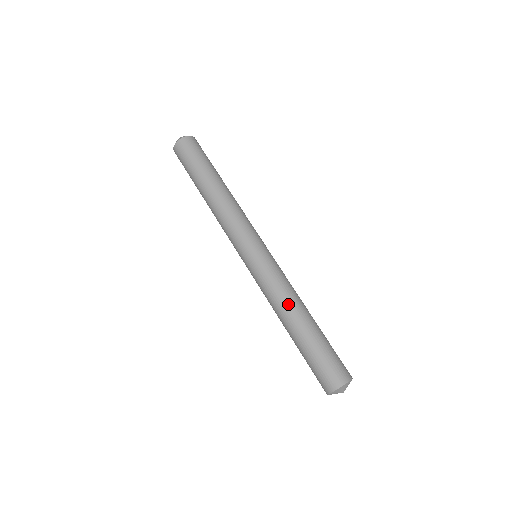
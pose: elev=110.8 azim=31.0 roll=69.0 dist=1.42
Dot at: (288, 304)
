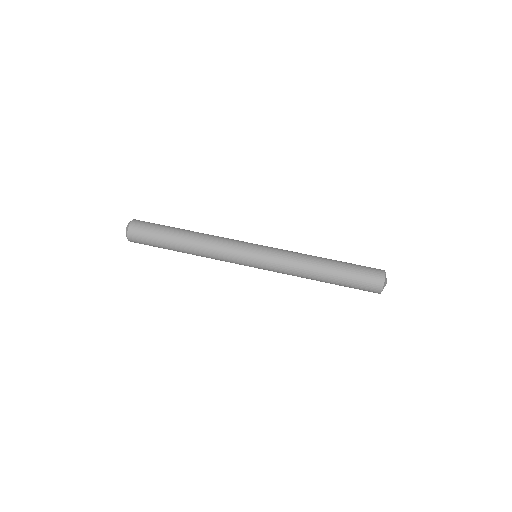
Dot at: (308, 262)
